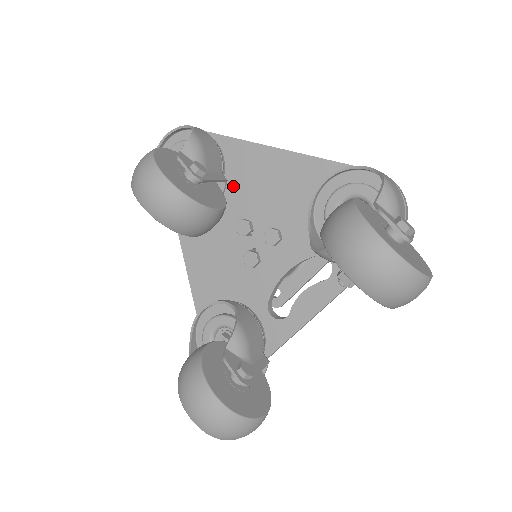
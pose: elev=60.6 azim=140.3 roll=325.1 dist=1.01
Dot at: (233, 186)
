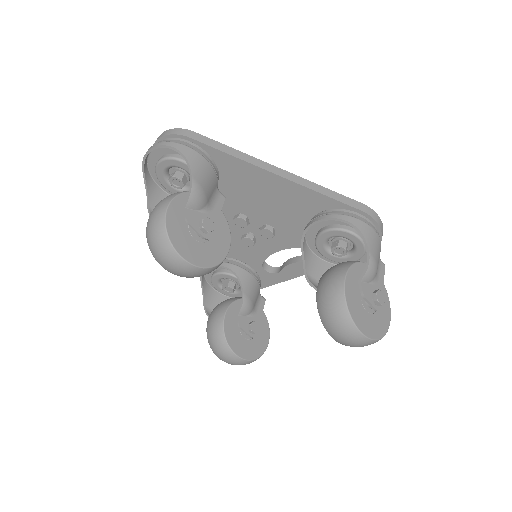
Dot at: (228, 189)
